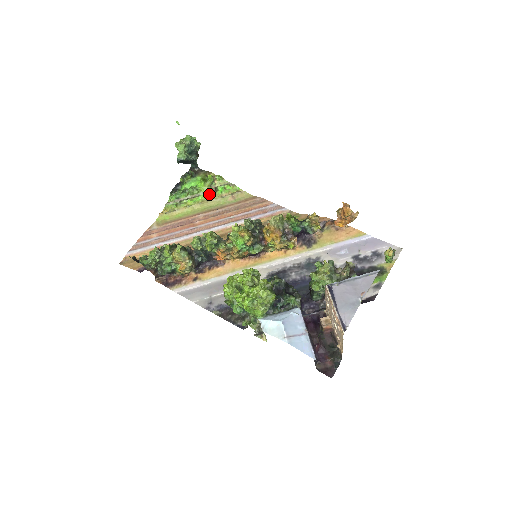
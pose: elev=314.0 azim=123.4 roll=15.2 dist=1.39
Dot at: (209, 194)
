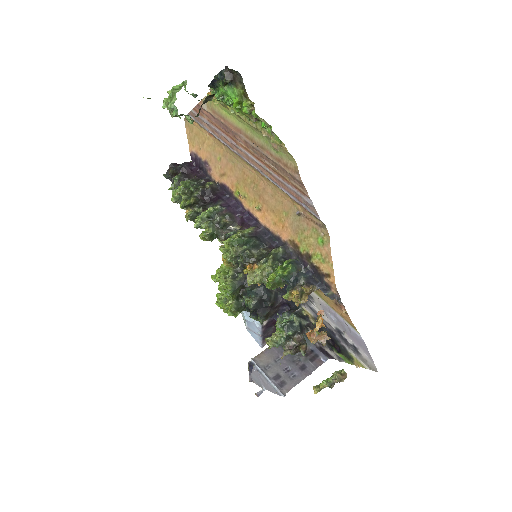
Dot at: (251, 118)
